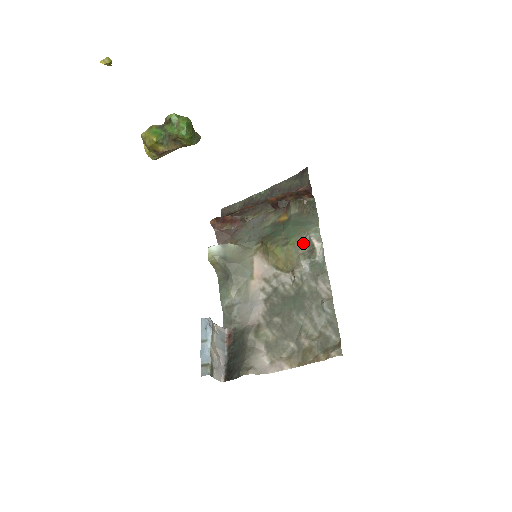
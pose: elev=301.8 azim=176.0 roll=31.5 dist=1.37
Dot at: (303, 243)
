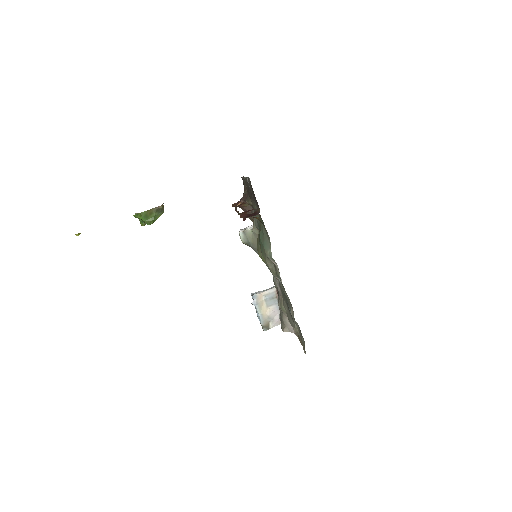
Dot at: (269, 261)
